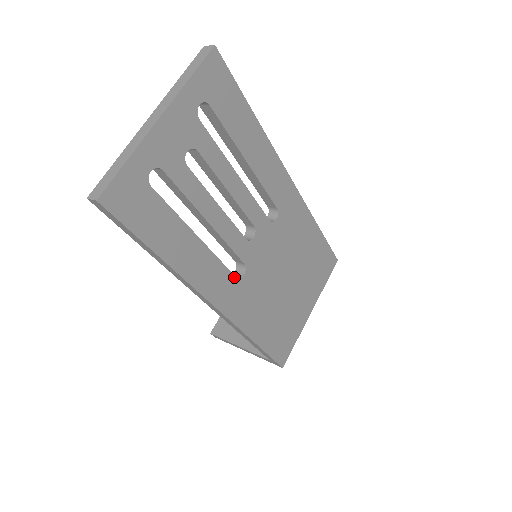
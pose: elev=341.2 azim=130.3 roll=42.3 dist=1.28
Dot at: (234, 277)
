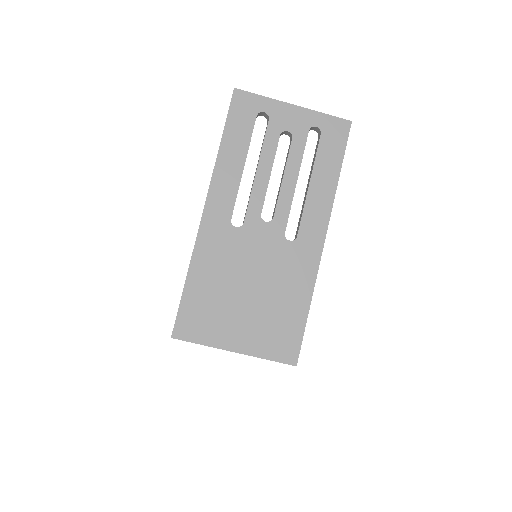
Dot at: (231, 217)
